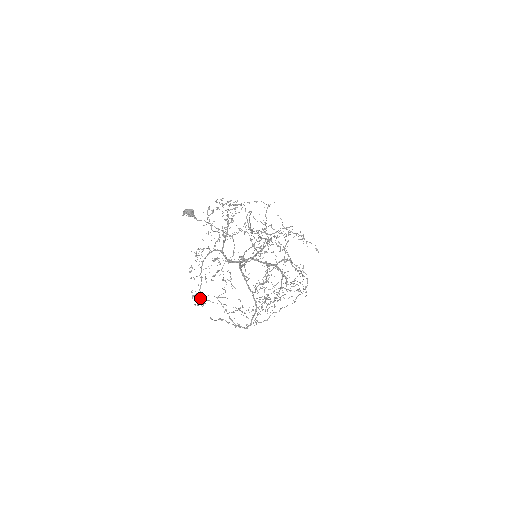
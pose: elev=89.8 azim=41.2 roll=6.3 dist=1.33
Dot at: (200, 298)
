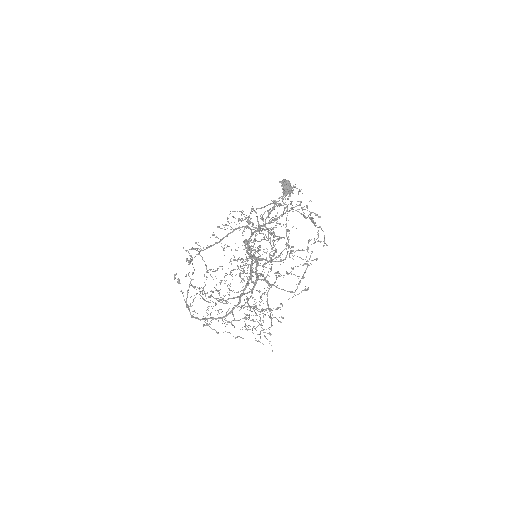
Dot at: occluded
